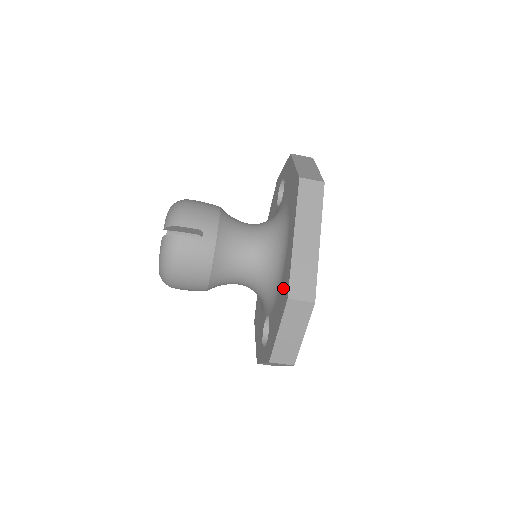
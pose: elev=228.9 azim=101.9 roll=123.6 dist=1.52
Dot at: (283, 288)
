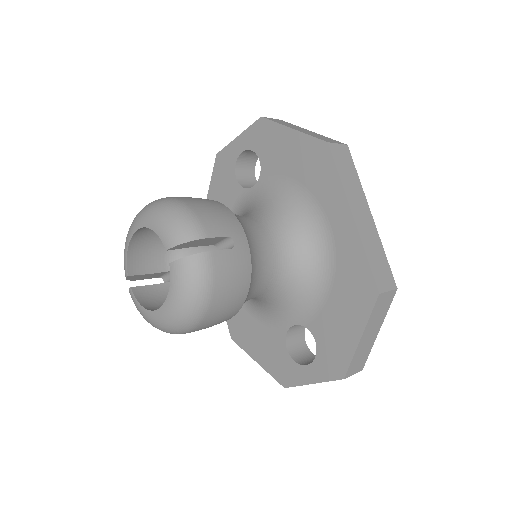
Dot at: (349, 284)
